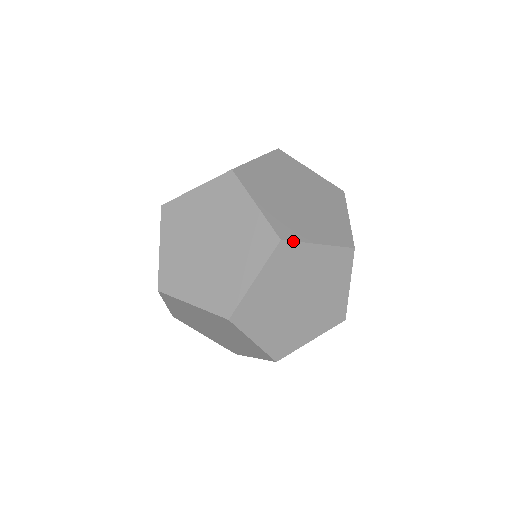
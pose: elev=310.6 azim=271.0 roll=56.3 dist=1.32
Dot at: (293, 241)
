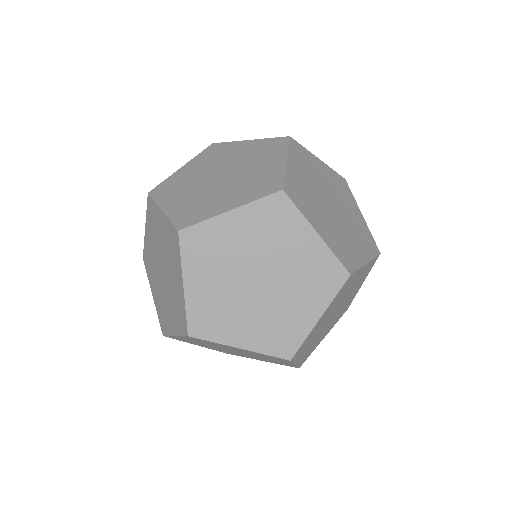
Dot at: (356, 271)
